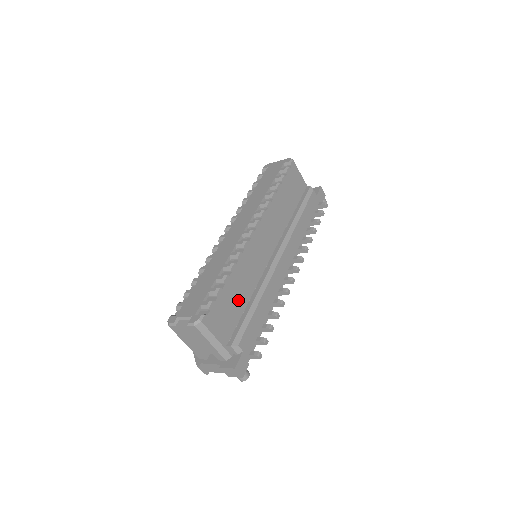
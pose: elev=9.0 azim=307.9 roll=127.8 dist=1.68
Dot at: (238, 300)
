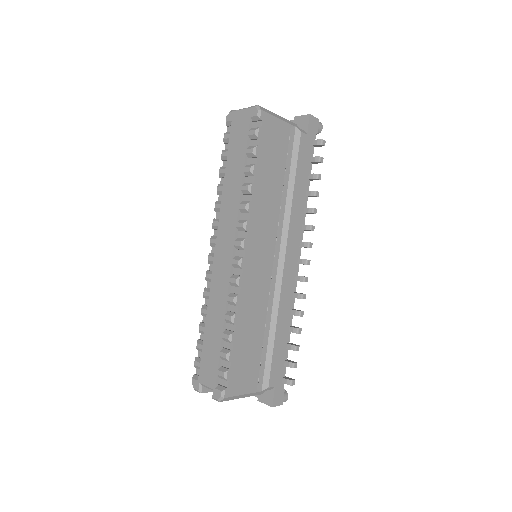
Dot at: (253, 341)
